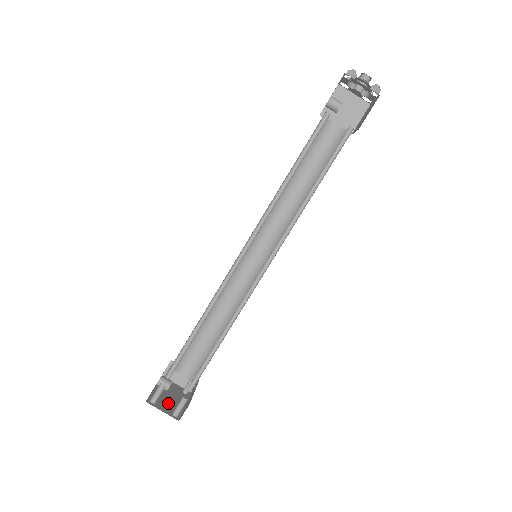
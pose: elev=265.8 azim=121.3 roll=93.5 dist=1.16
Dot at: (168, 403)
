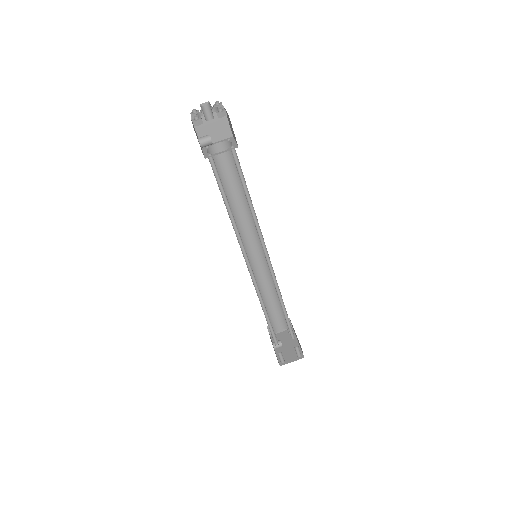
Dot at: (290, 352)
